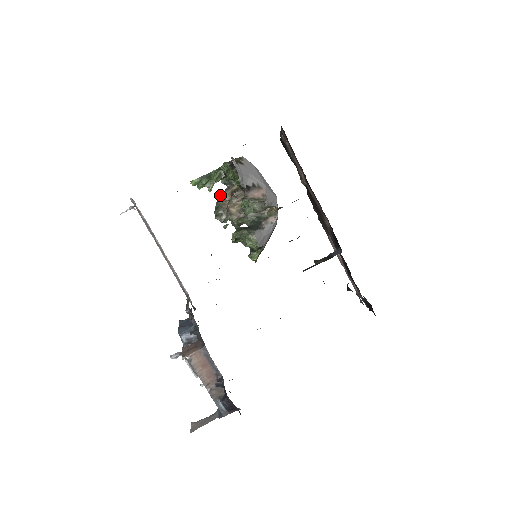
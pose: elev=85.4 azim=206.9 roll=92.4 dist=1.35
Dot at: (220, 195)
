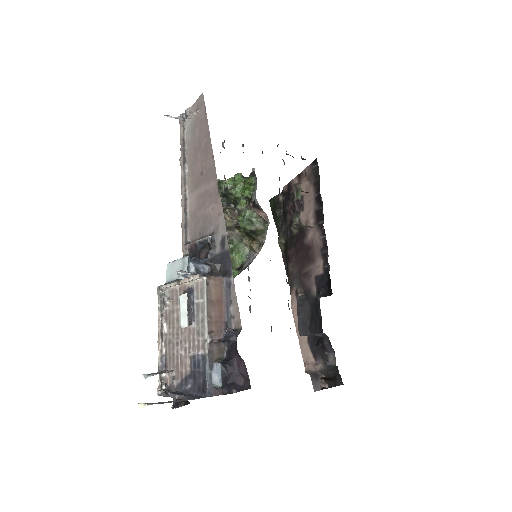
Dot at: occluded
